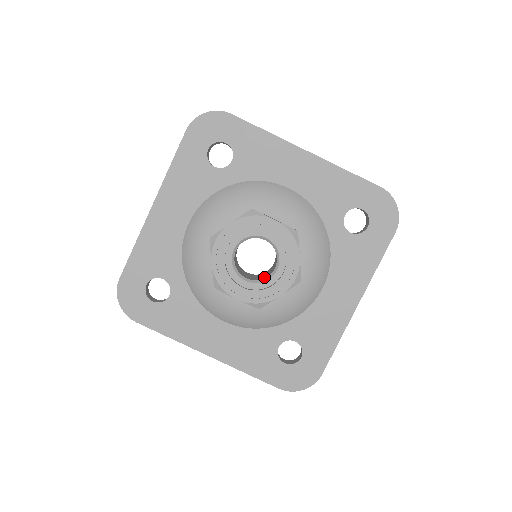
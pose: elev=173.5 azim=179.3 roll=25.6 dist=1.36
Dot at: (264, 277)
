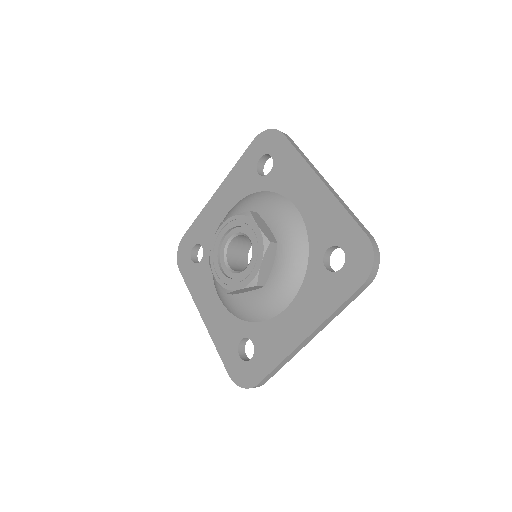
Dot at: occluded
